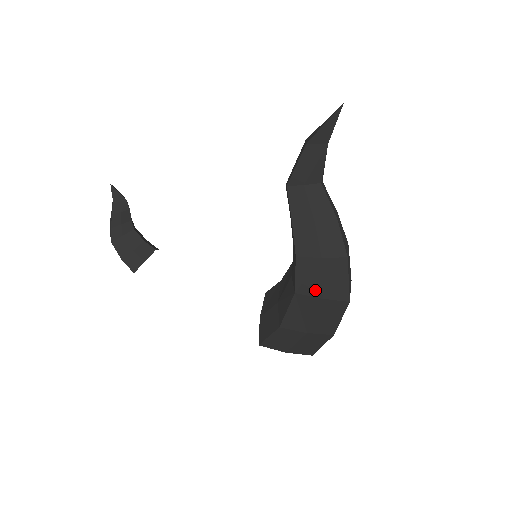
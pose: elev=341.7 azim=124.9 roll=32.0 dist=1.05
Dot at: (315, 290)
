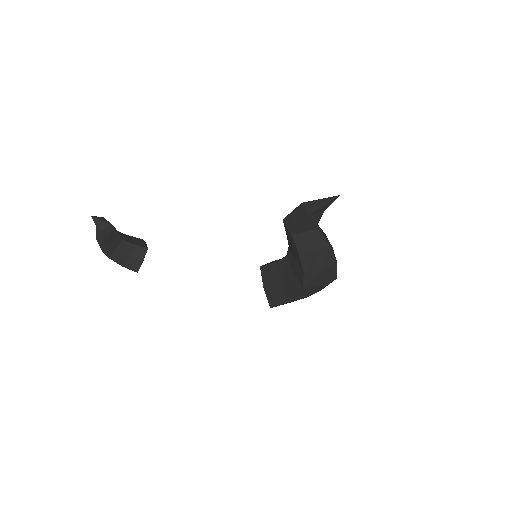
Dot at: (316, 284)
